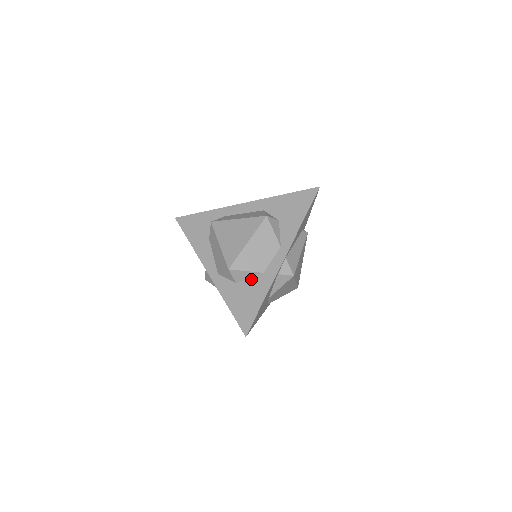
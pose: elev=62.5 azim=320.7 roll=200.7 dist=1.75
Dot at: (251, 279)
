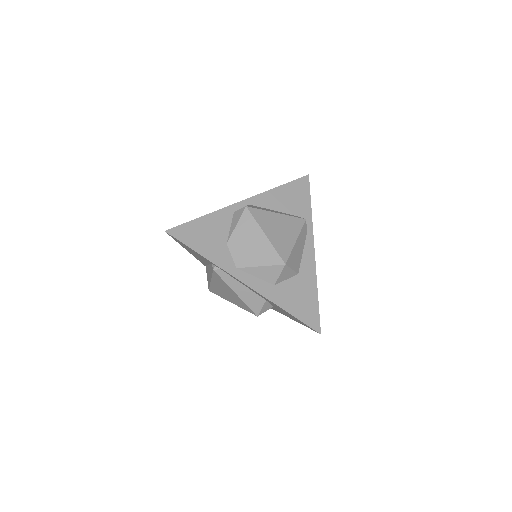
Dot at: occluded
